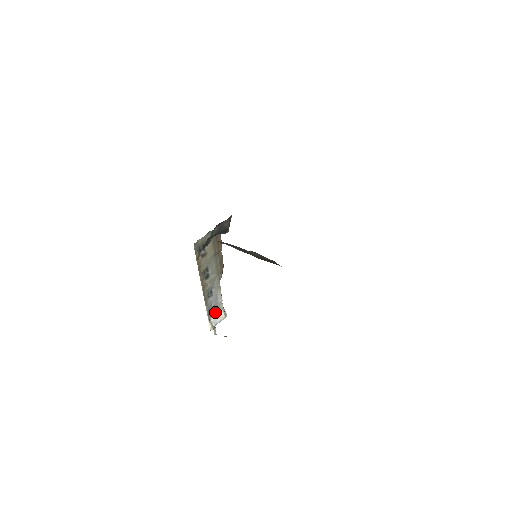
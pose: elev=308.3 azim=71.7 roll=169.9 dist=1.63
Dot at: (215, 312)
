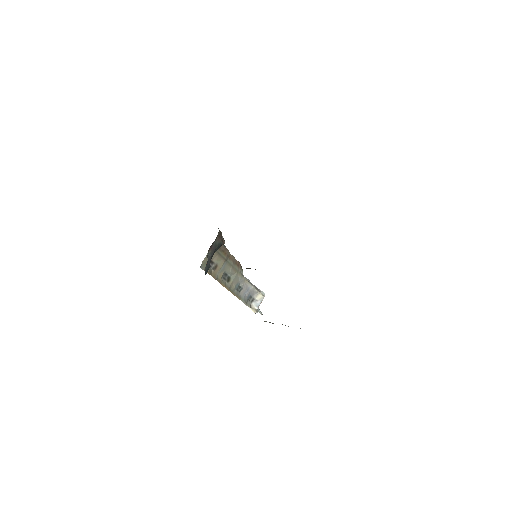
Dot at: (253, 298)
